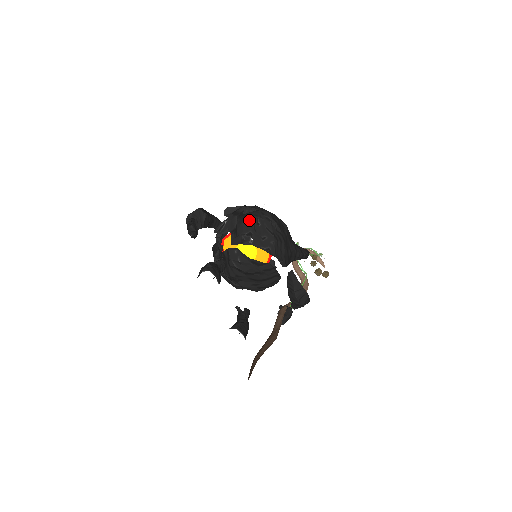
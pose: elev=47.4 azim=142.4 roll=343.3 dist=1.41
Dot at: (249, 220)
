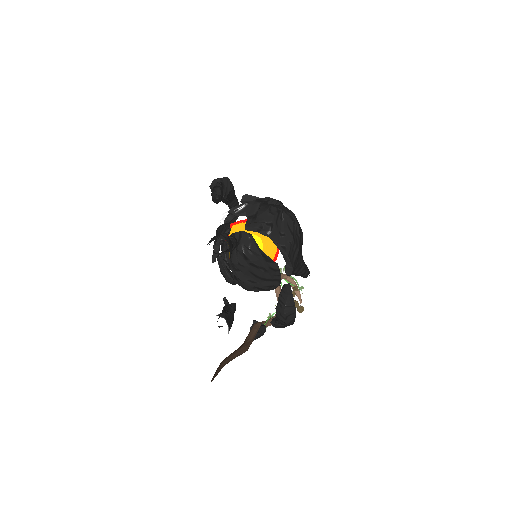
Dot at: (274, 211)
